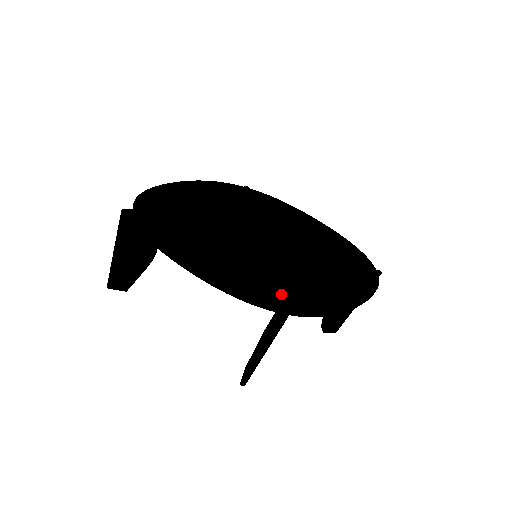
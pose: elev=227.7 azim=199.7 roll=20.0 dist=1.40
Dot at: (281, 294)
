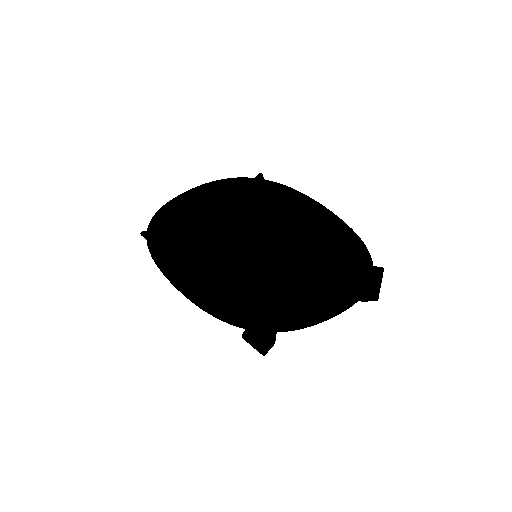
Dot at: (248, 311)
